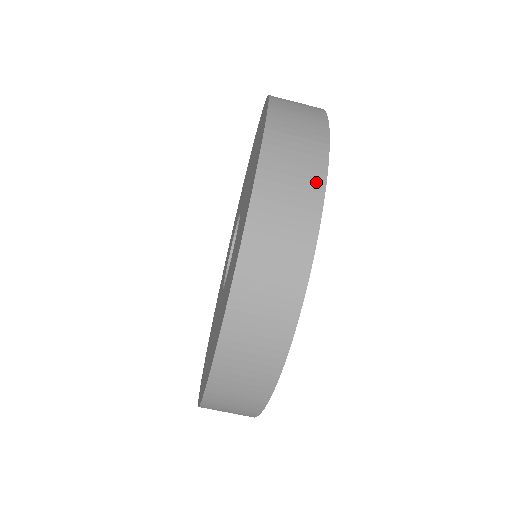
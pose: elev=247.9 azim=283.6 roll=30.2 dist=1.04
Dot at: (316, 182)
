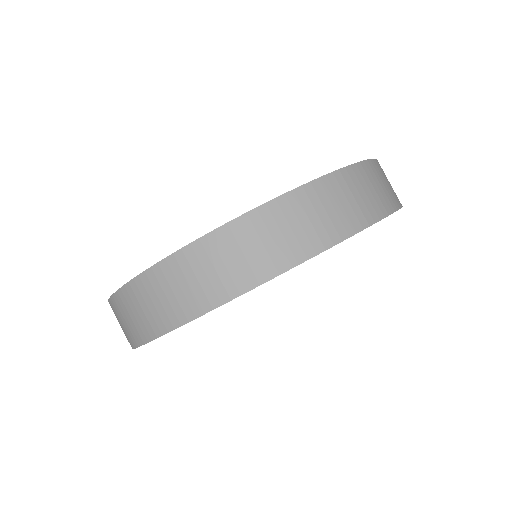
Dot at: (284, 261)
